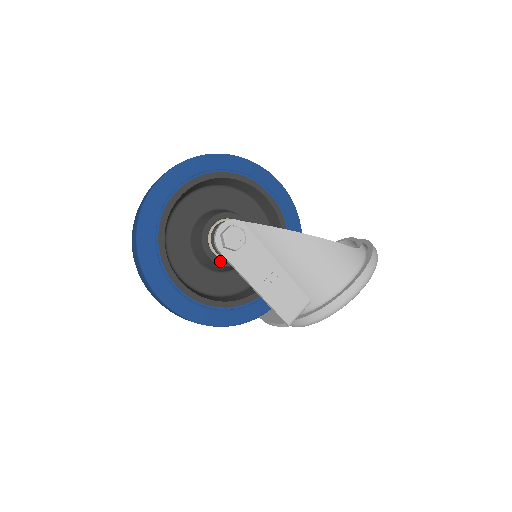
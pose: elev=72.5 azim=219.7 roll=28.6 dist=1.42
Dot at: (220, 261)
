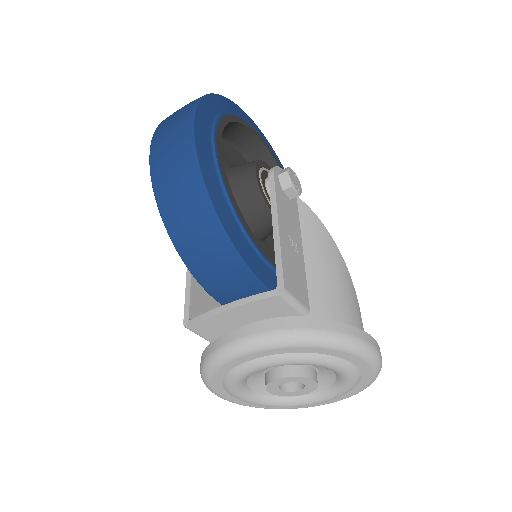
Dot at: (260, 183)
